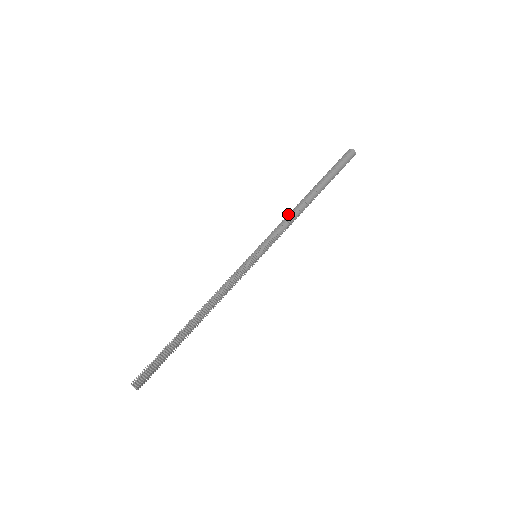
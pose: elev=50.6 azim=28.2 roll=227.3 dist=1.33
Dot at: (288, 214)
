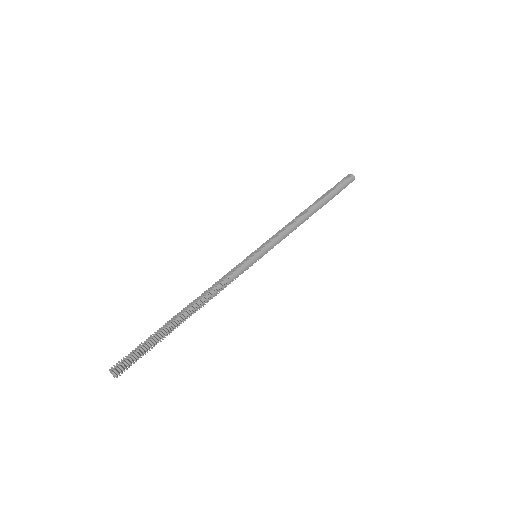
Dot at: occluded
